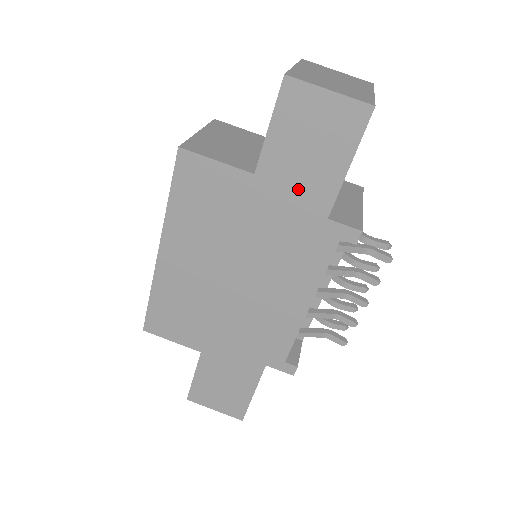
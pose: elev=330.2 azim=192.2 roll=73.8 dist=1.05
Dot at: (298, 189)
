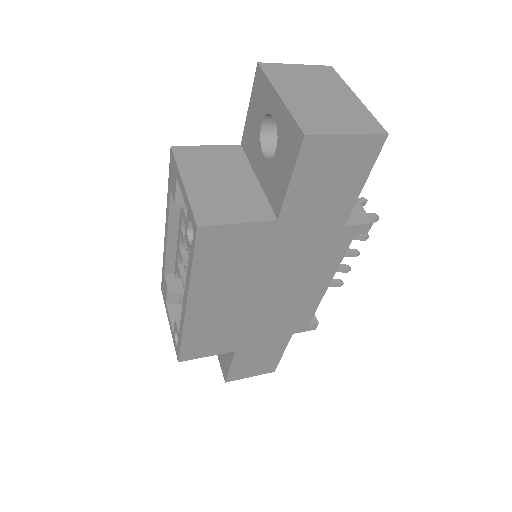
Dot at: (319, 216)
